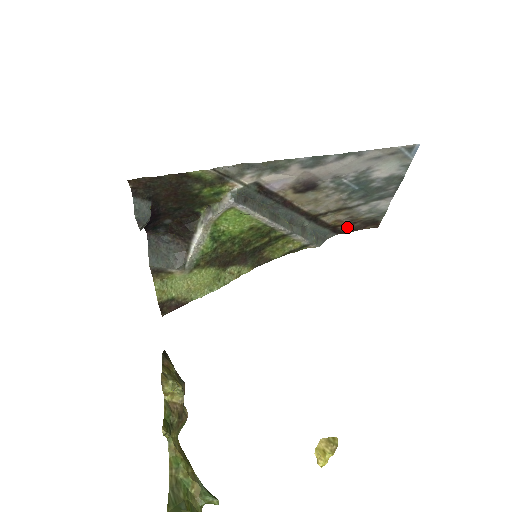
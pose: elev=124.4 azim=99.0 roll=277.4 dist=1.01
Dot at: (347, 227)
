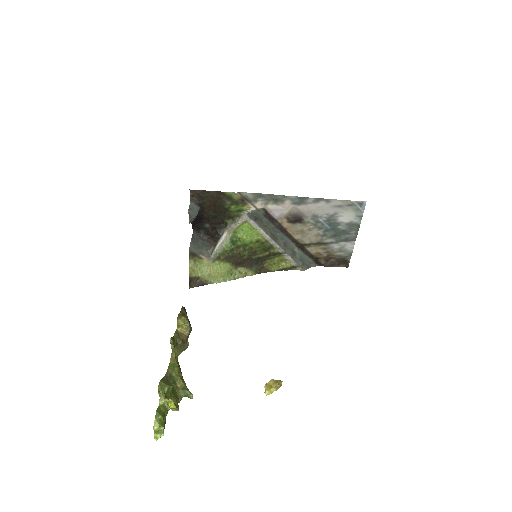
Dot at: (325, 261)
